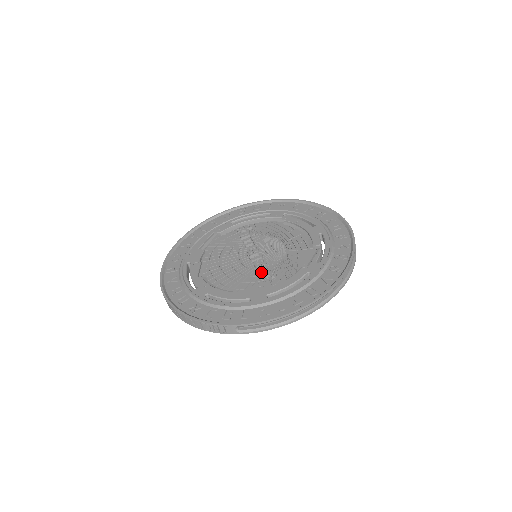
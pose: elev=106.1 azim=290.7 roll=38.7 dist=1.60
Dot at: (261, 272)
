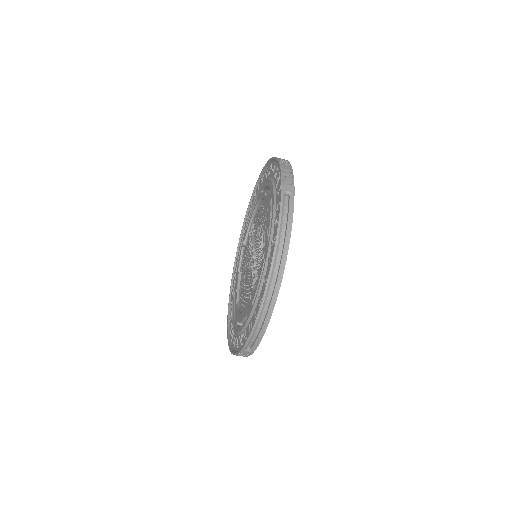
Dot at: (251, 278)
